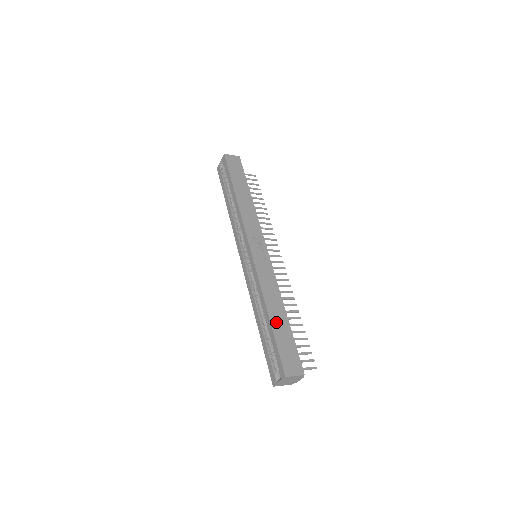
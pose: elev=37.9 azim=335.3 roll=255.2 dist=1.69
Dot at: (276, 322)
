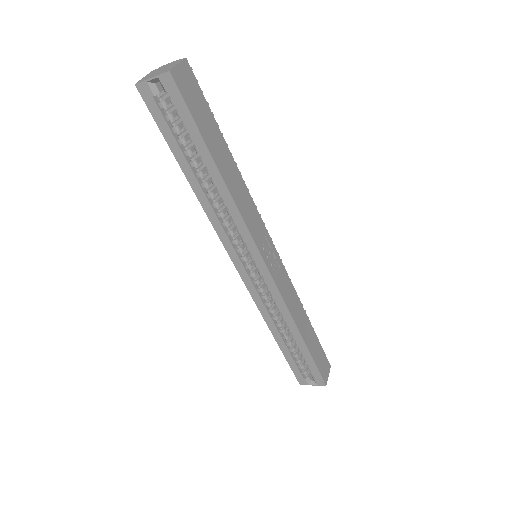
Dot at: (308, 340)
